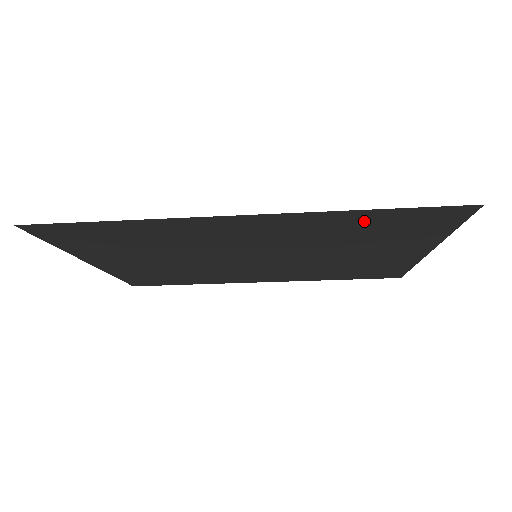
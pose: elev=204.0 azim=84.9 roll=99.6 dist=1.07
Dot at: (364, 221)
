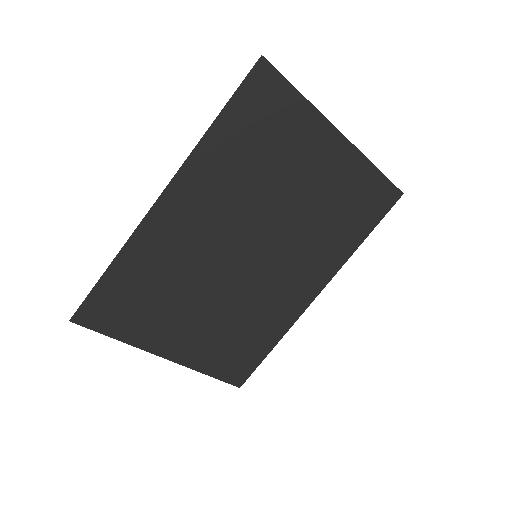
Dot at: (232, 138)
